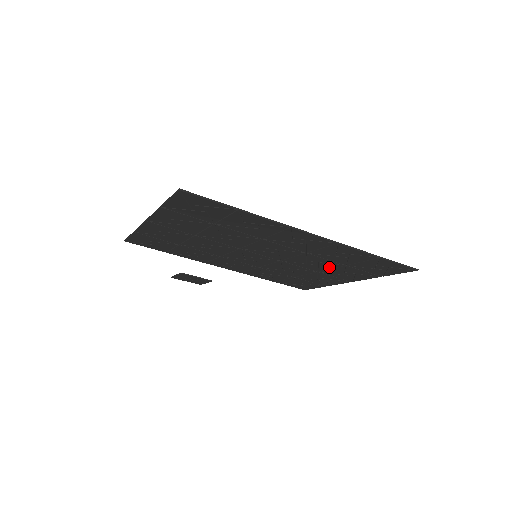
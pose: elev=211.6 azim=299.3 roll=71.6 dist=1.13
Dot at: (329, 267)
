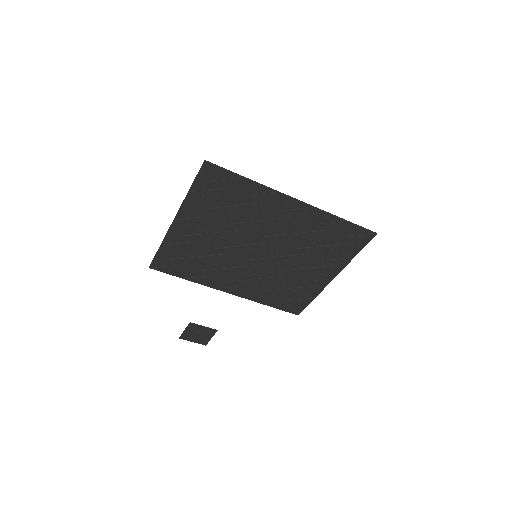
Dot at: (313, 255)
